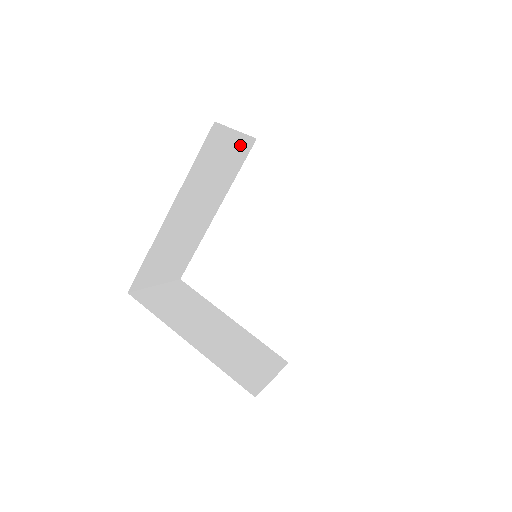
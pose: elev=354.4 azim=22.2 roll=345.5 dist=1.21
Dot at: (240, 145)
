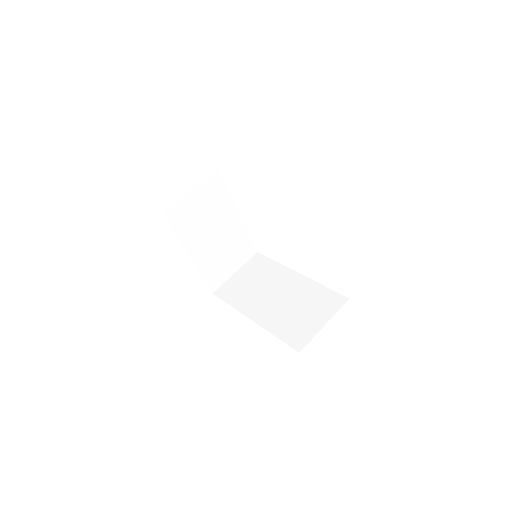
Dot at: occluded
